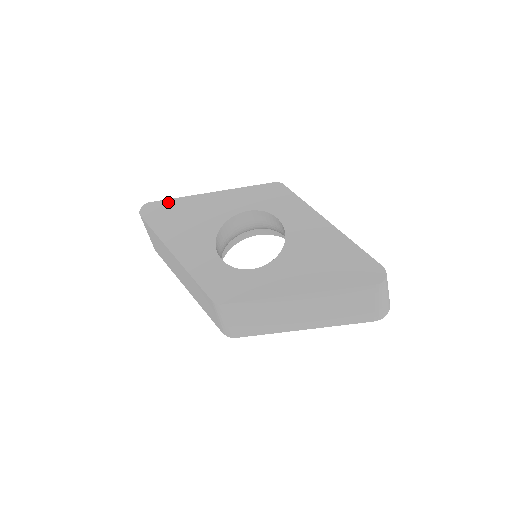
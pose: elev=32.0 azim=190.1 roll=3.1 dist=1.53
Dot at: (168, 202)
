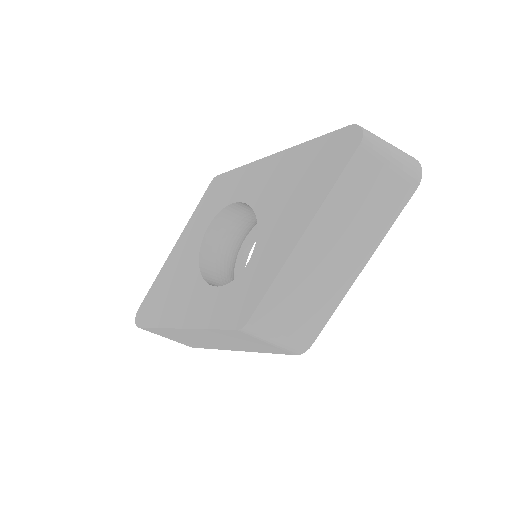
Dot at: (150, 293)
